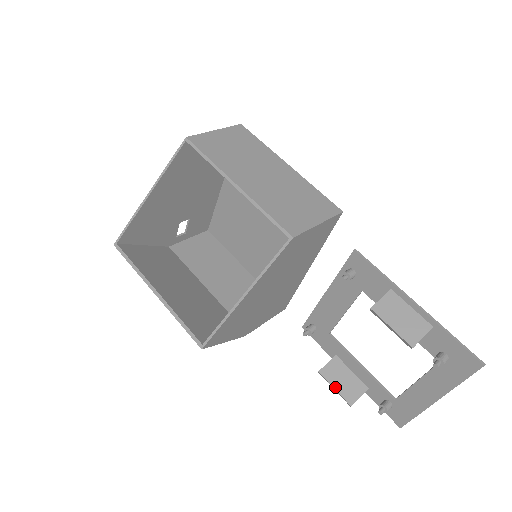
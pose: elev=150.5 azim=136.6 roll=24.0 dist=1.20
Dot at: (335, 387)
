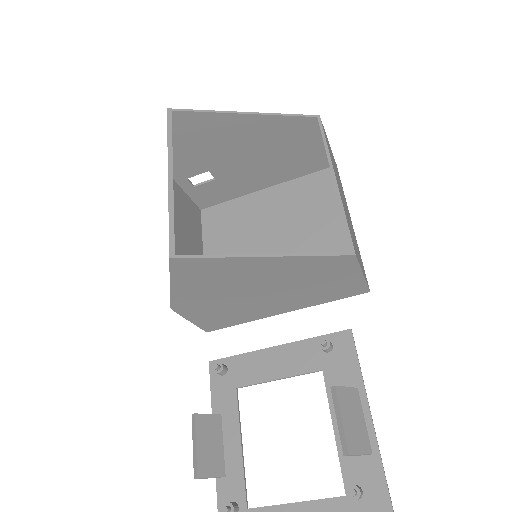
Dot at: (198, 444)
